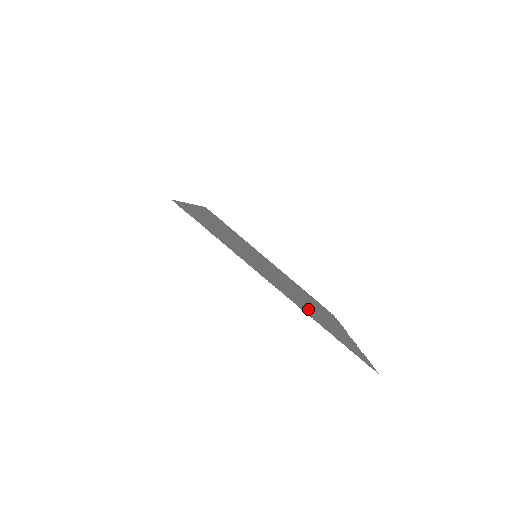
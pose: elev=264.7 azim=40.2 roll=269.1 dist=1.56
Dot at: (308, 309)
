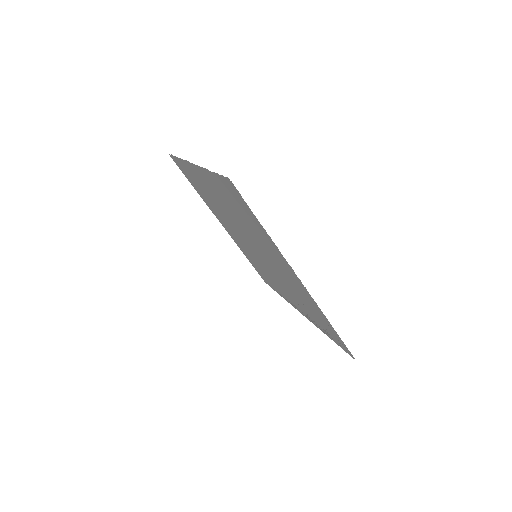
Dot at: (228, 203)
